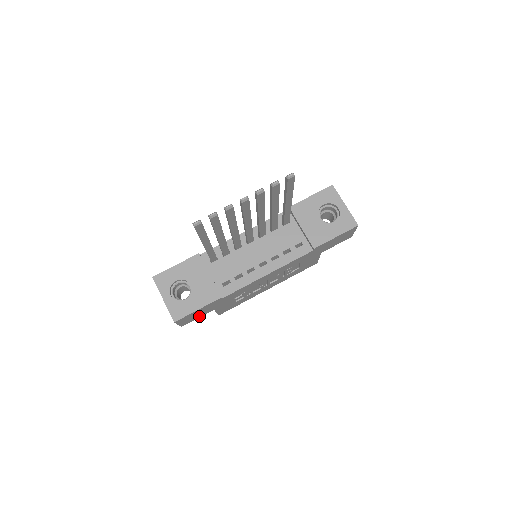
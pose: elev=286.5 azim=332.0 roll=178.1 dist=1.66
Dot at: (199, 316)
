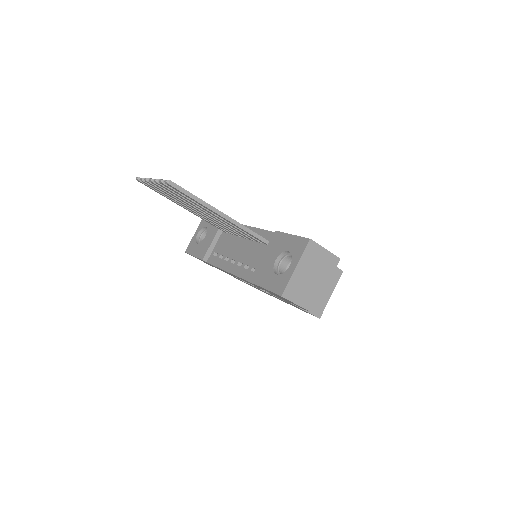
Dot at: occluded
